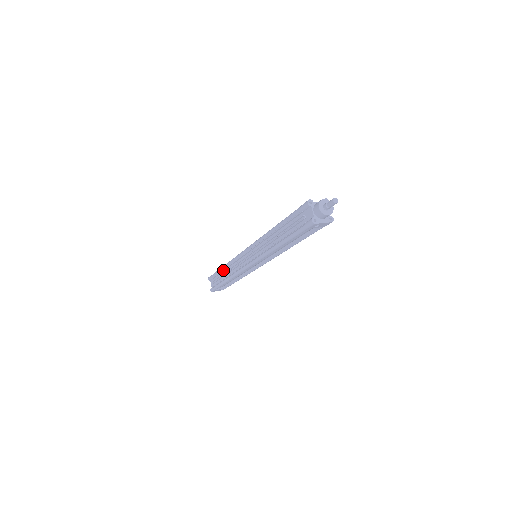
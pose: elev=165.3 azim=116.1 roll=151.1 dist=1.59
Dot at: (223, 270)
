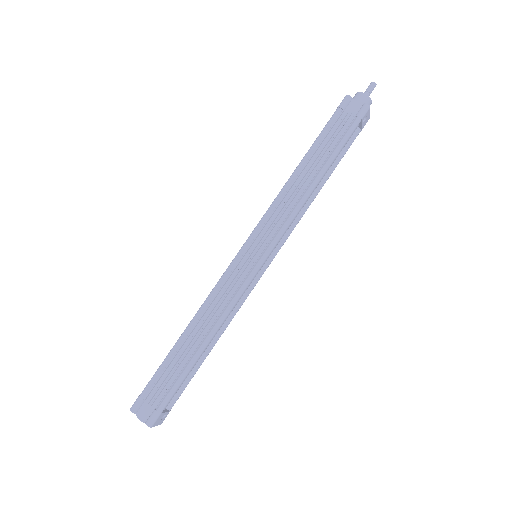
Dot at: (184, 340)
